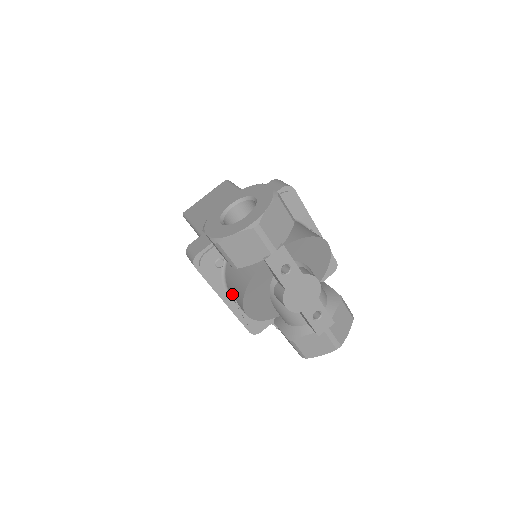
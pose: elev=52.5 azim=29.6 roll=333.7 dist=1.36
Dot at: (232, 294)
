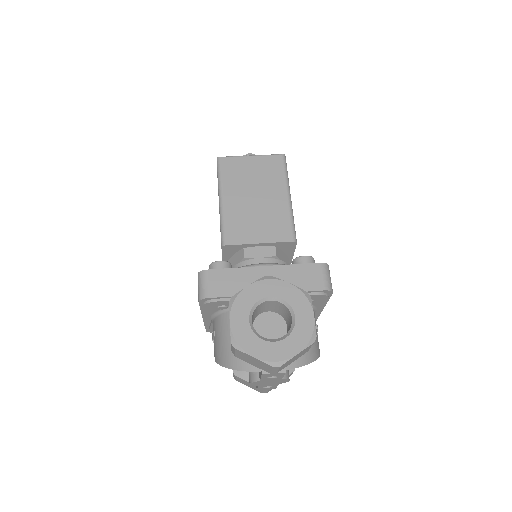
Dot at: (215, 335)
